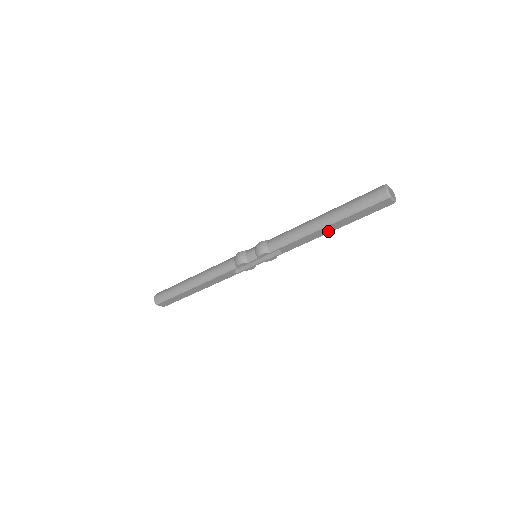
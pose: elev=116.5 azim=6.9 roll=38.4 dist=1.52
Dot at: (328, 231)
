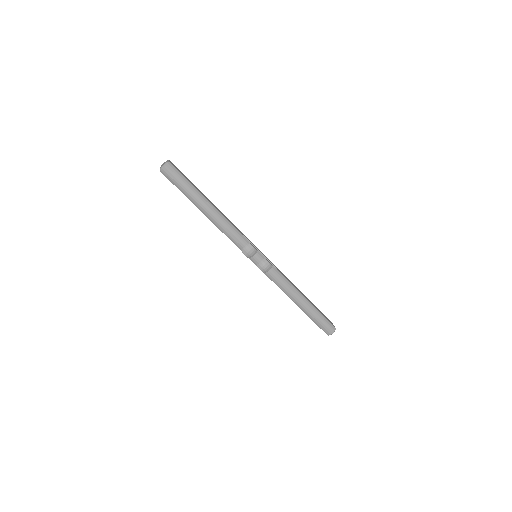
Dot at: occluded
